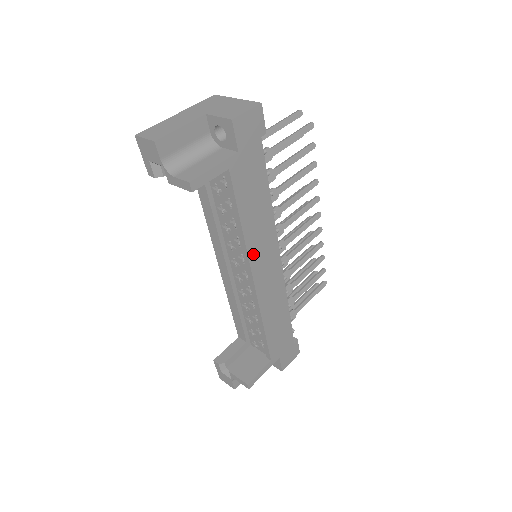
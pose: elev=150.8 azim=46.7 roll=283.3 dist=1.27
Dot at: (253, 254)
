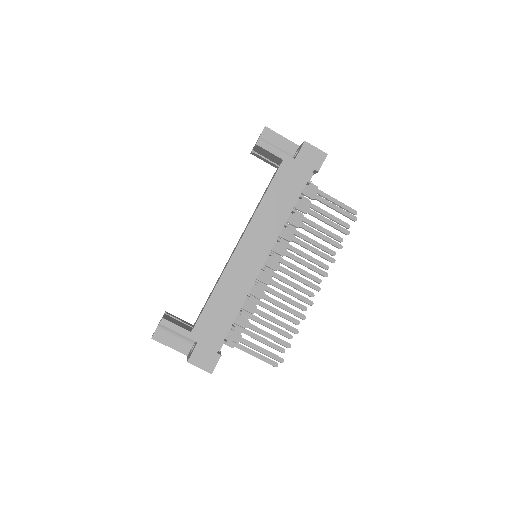
Dot at: (253, 227)
